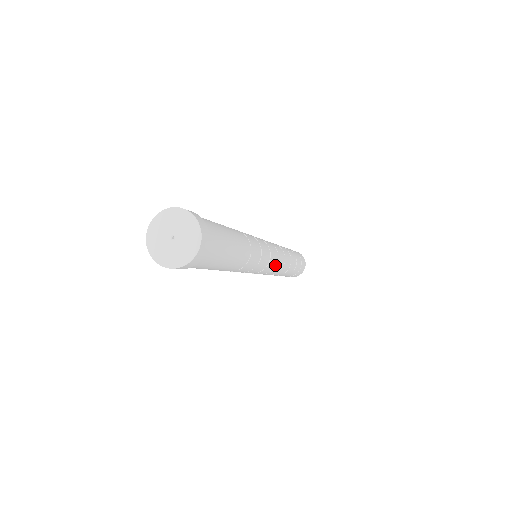
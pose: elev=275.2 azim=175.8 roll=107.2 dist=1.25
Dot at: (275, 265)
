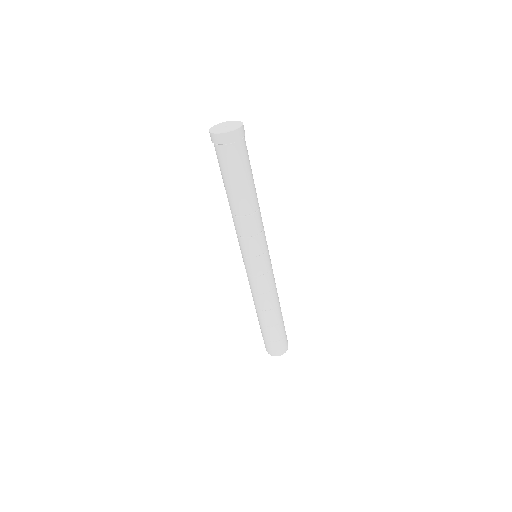
Dot at: (259, 274)
